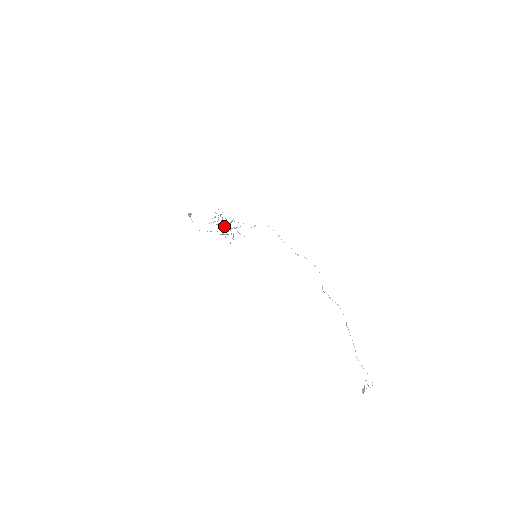
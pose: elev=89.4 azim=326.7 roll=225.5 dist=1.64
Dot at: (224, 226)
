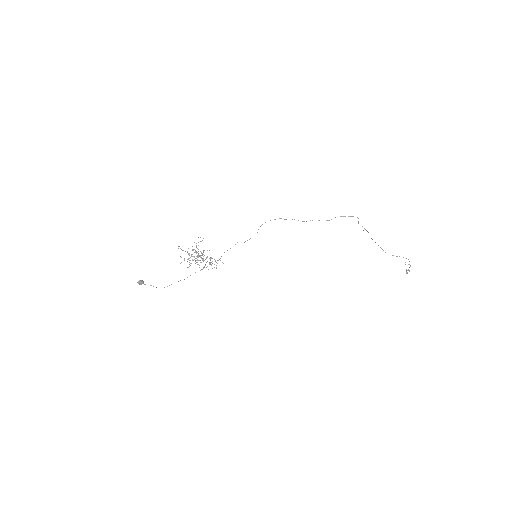
Dot at: occluded
